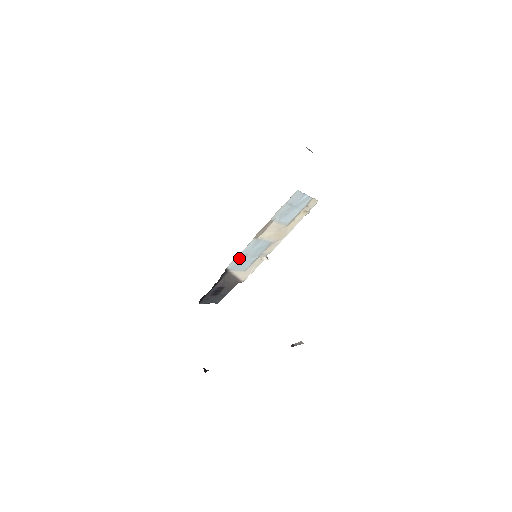
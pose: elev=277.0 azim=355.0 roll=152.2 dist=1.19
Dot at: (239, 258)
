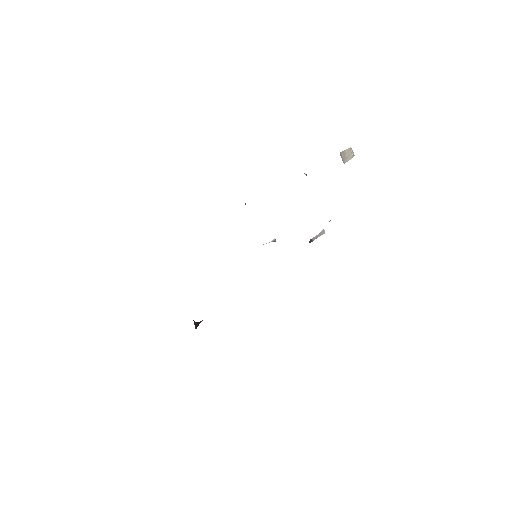
Dot at: occluded
